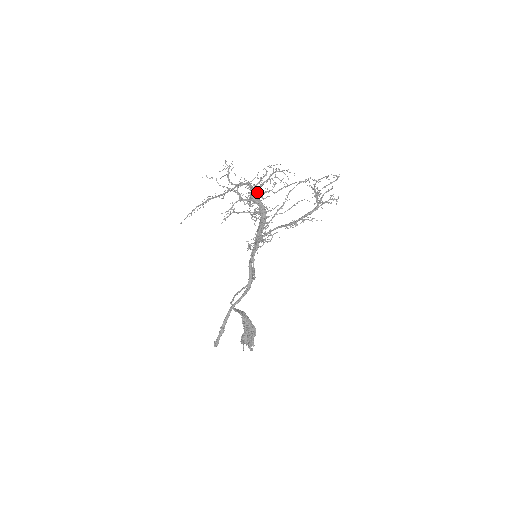
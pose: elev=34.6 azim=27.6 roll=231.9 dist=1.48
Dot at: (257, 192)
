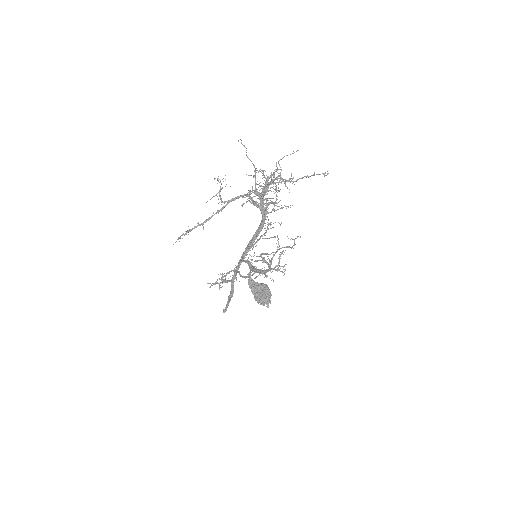
Dot at: (264, 192)
